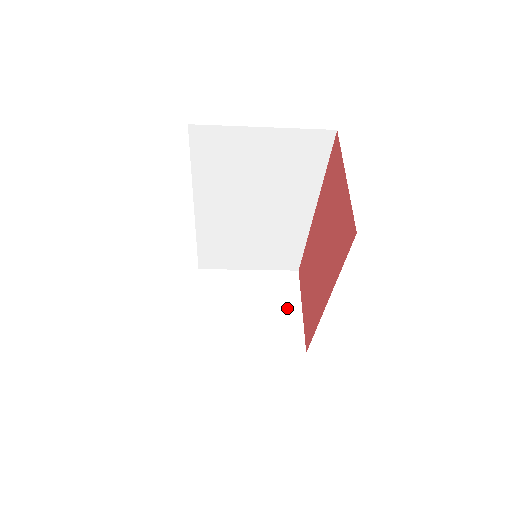
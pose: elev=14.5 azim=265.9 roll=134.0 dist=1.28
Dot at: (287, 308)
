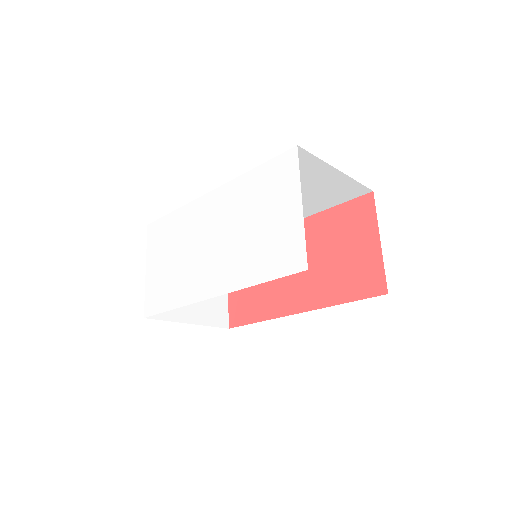
Dot at: occluded
